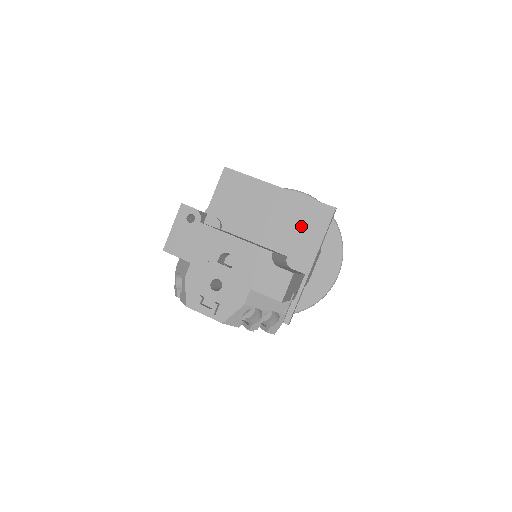
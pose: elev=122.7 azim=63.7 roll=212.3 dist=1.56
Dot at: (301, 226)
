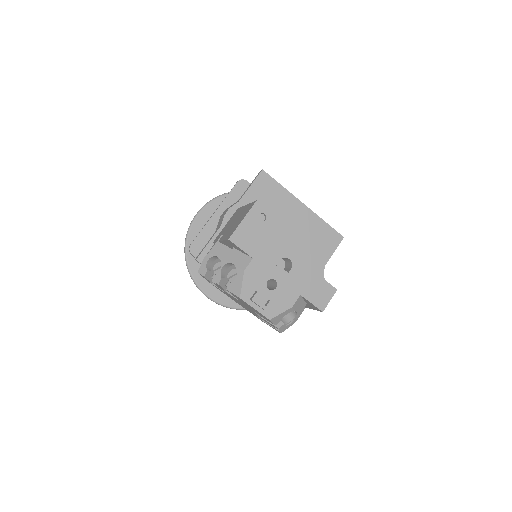
Dot at: (315, 244)
